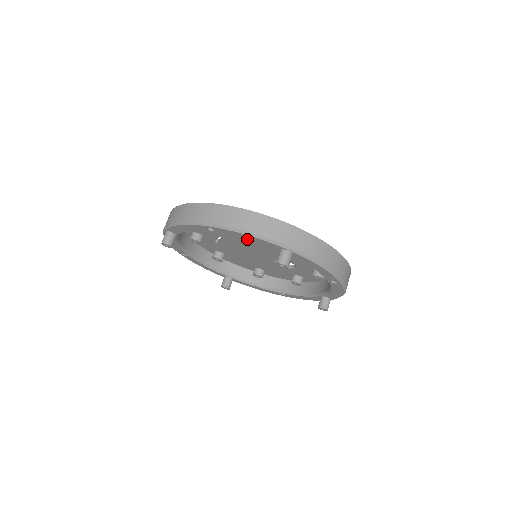
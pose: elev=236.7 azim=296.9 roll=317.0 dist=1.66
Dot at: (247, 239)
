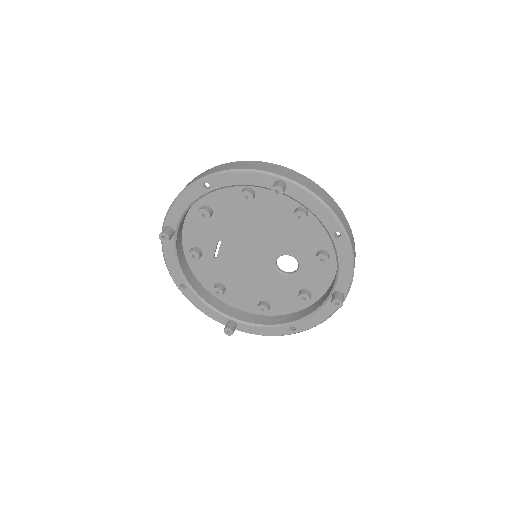
Dot at: (241, 183)
